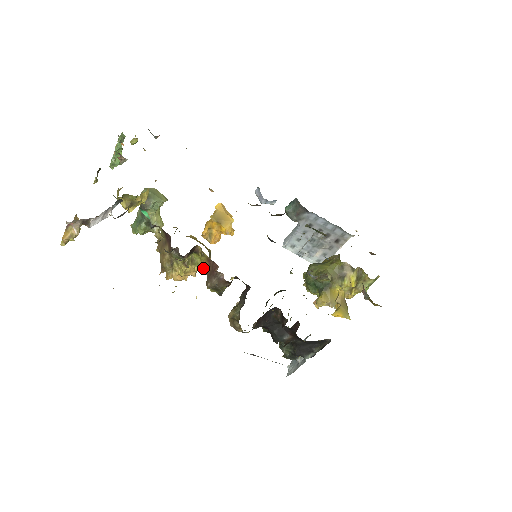
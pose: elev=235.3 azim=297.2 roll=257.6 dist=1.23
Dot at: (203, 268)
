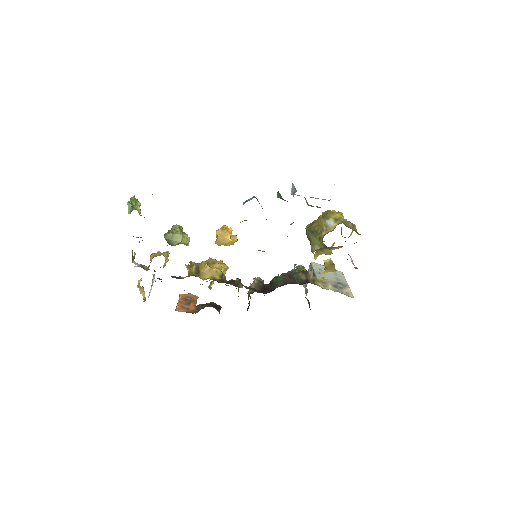
Dot at: occluded
